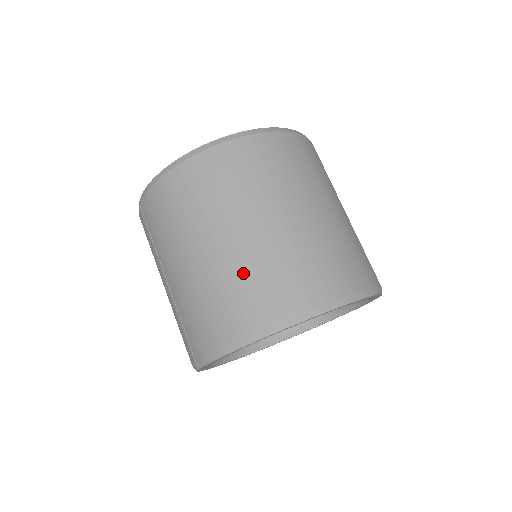
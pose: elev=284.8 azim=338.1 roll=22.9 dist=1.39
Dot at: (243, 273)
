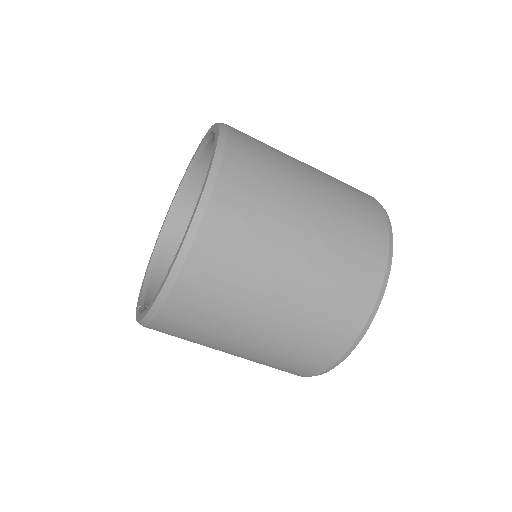
Dot at: (282, 354)
